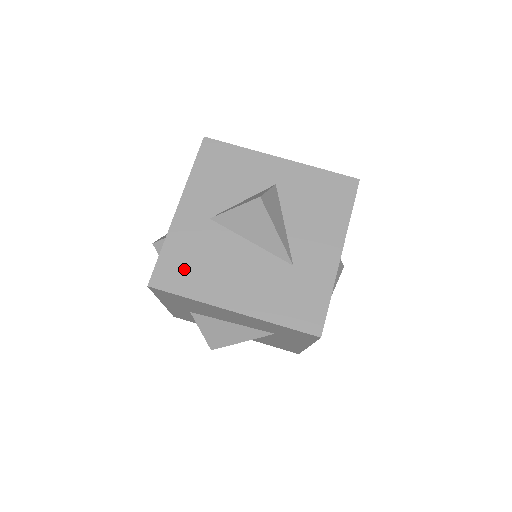
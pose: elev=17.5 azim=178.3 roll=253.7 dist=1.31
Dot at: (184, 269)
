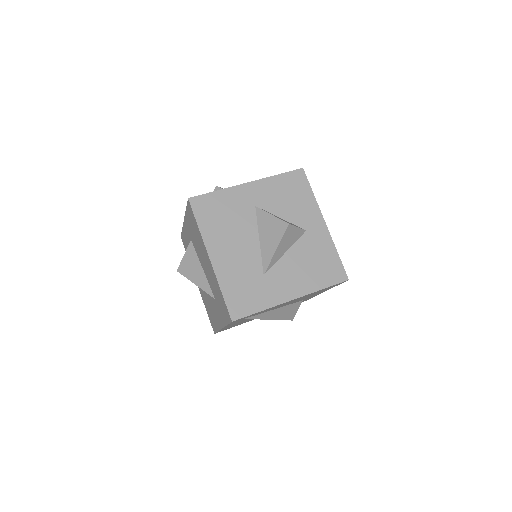
Dot at: (214, 212)
